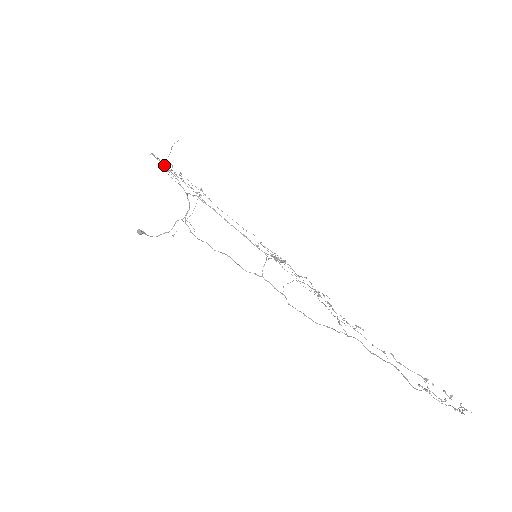
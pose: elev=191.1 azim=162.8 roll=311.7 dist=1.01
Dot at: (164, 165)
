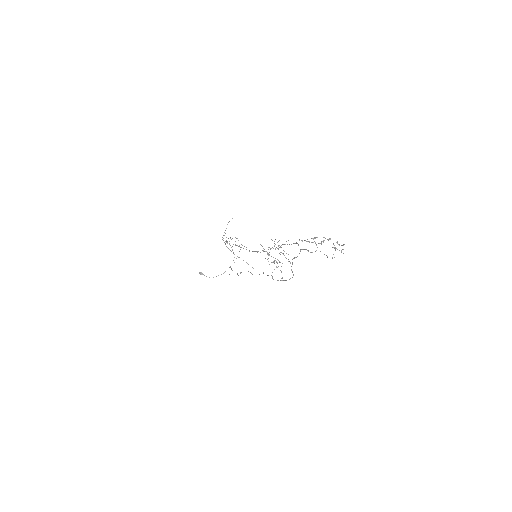
Dot at: occluded
